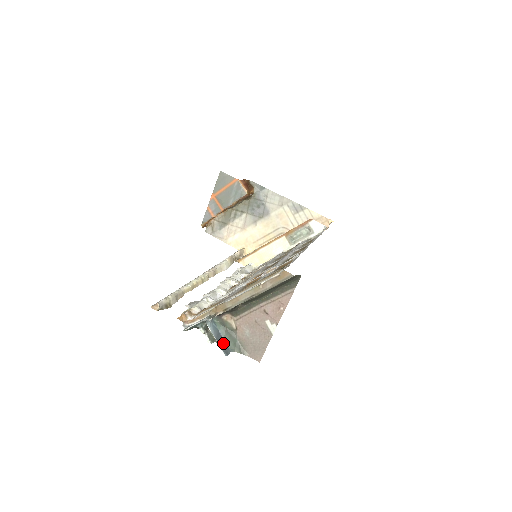
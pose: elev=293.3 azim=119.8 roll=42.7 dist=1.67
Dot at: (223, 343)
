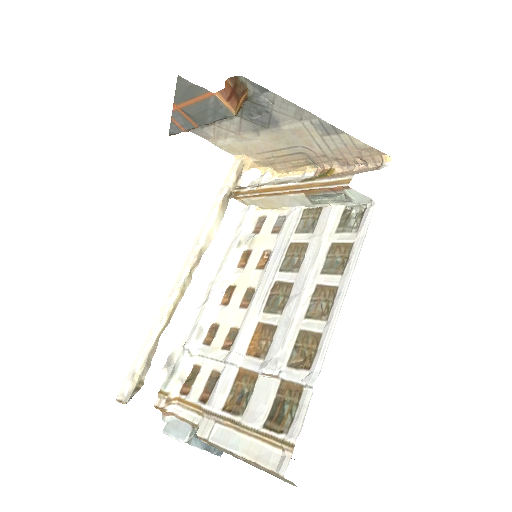
Dot at: occluded
